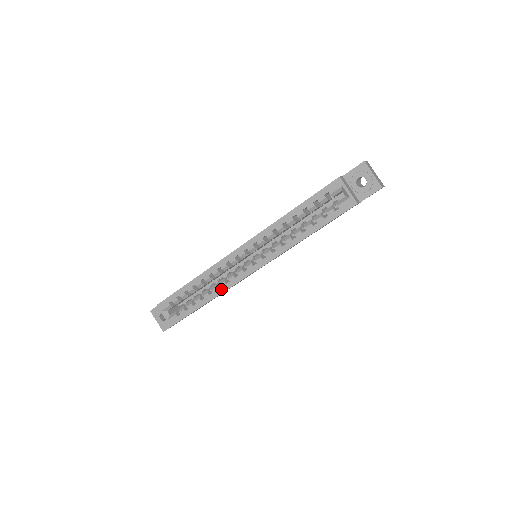
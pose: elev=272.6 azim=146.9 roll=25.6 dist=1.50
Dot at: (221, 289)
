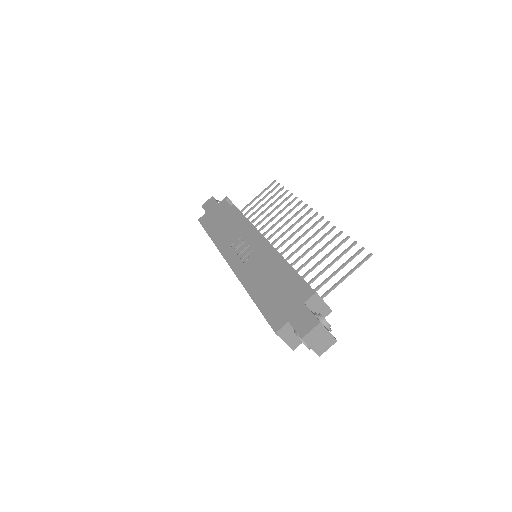
Dot at: occluded
